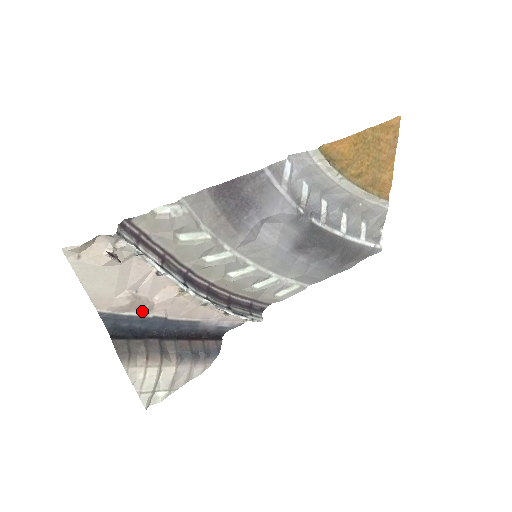
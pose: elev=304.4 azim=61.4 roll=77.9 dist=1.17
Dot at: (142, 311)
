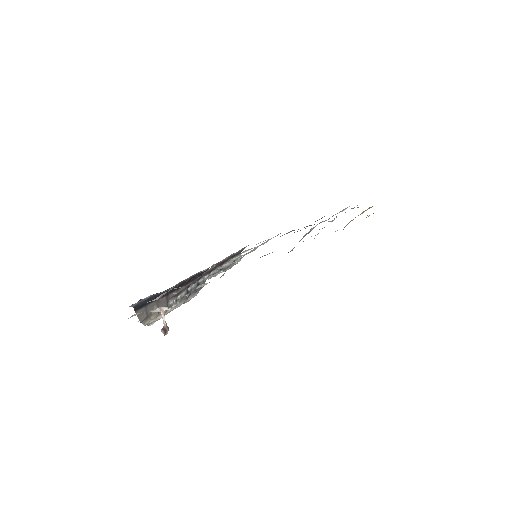
Dot at: occluded
